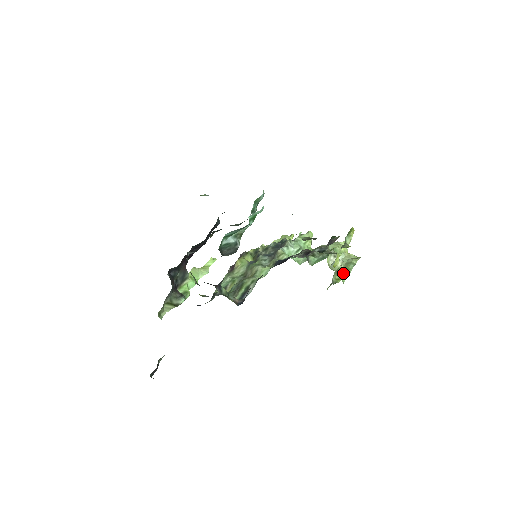
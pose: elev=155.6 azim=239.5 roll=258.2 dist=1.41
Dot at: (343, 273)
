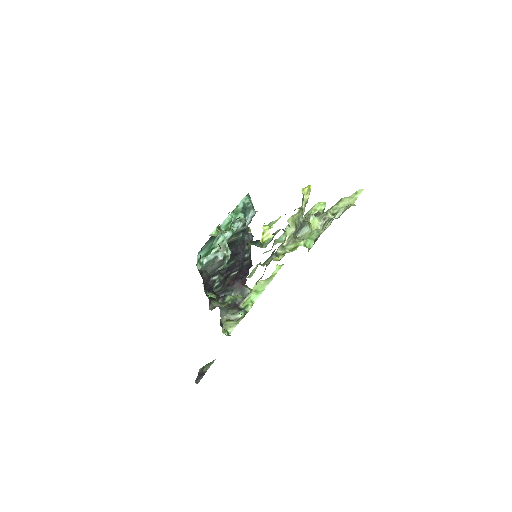
Dot at: (312, 236)
